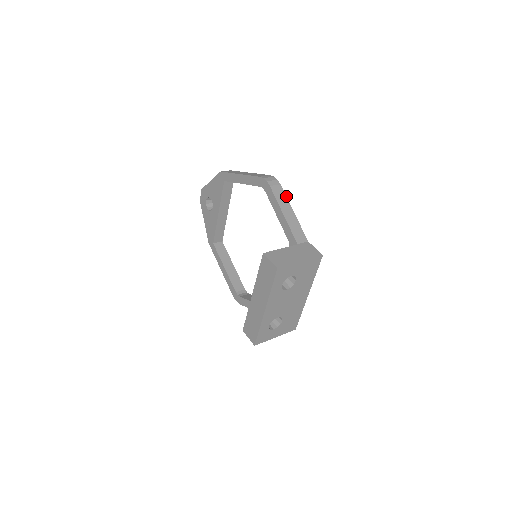
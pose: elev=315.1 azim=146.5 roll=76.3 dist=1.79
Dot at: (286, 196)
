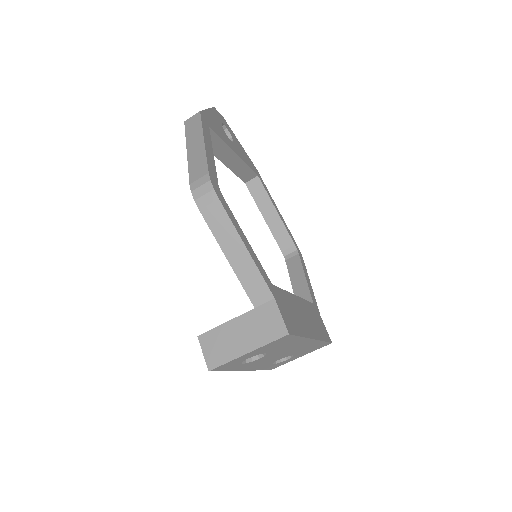
Dot at: (230, 220)
